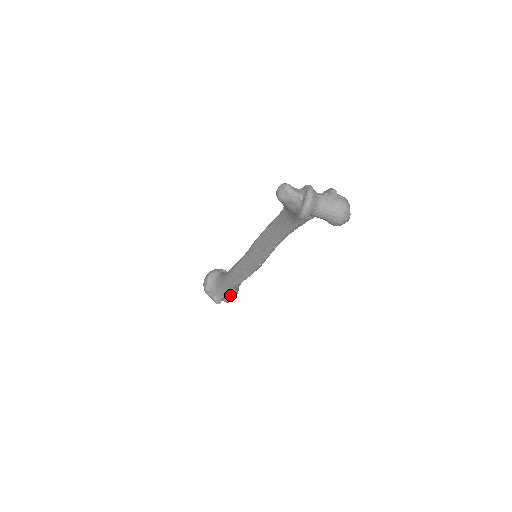
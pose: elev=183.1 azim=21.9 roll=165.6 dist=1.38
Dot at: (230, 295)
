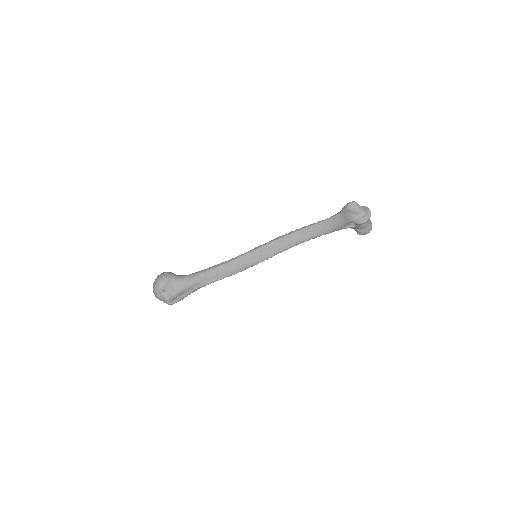
Dot at: (186, 295)
